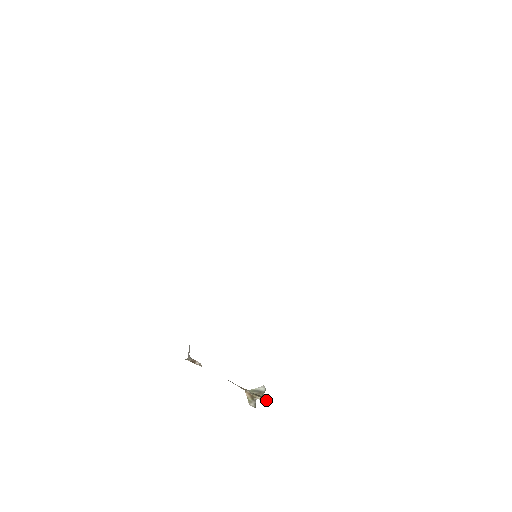
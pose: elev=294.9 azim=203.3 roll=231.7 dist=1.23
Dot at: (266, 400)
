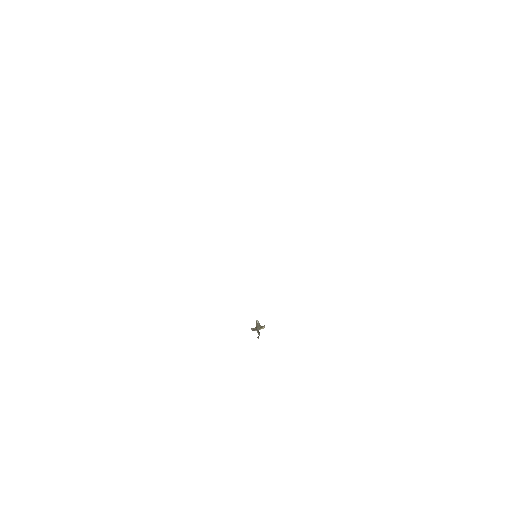
Dot at: occluded
